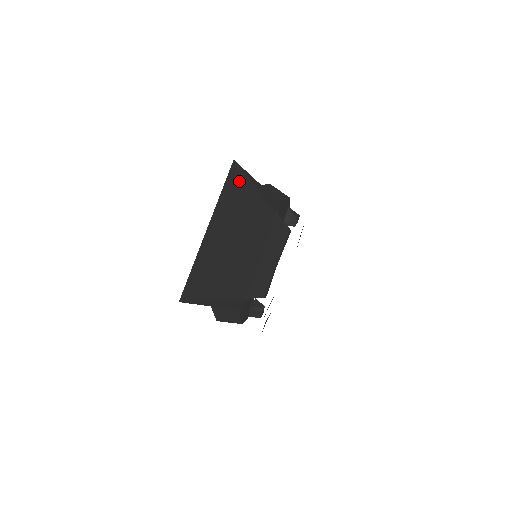
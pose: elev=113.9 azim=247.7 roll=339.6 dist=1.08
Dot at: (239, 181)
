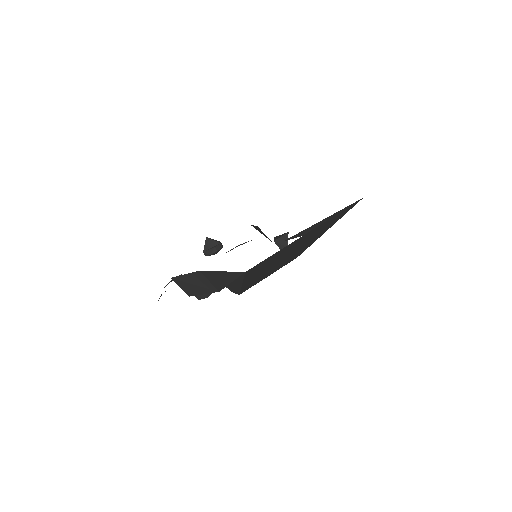
Dot at: (345, 212)
